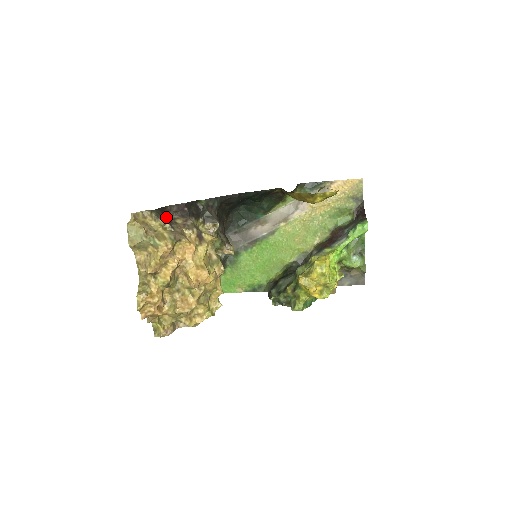
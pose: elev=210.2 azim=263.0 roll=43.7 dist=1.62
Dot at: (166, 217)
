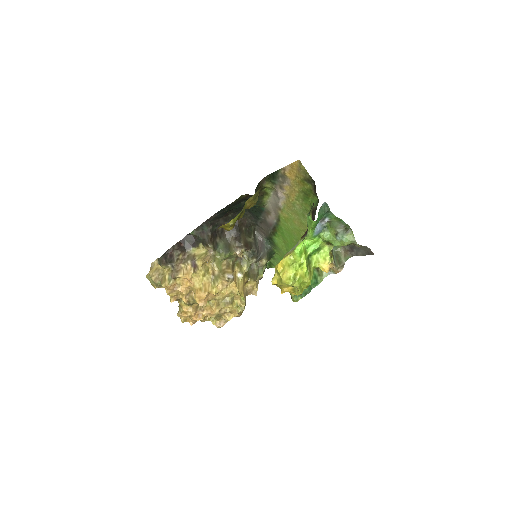
Dot at: (168, 260)
